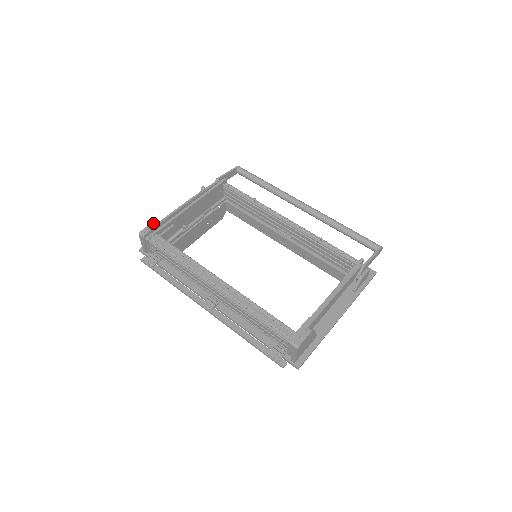
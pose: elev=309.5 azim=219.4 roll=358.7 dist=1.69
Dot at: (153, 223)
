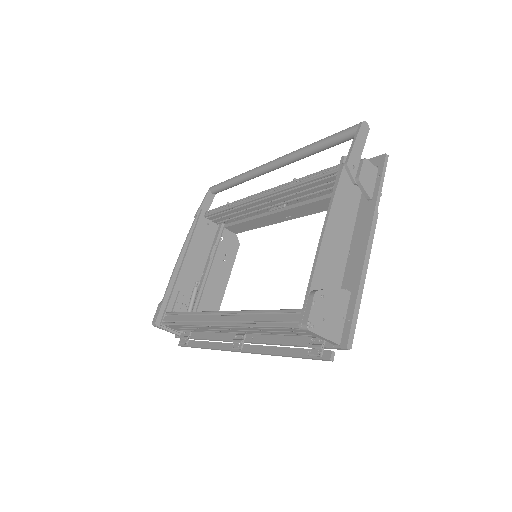
Dot at: (158, 306)
